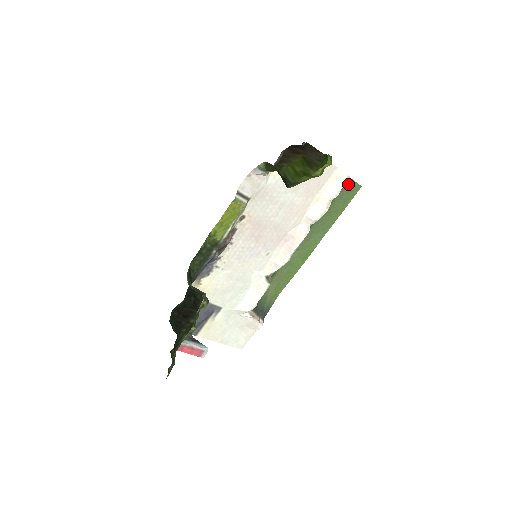
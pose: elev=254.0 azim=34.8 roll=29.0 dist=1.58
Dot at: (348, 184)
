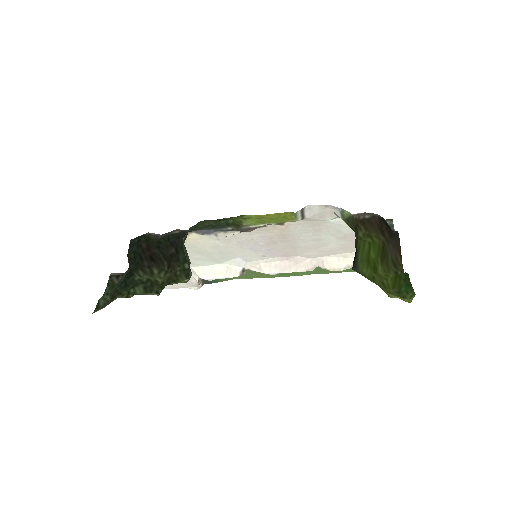
Dot at: occluded
